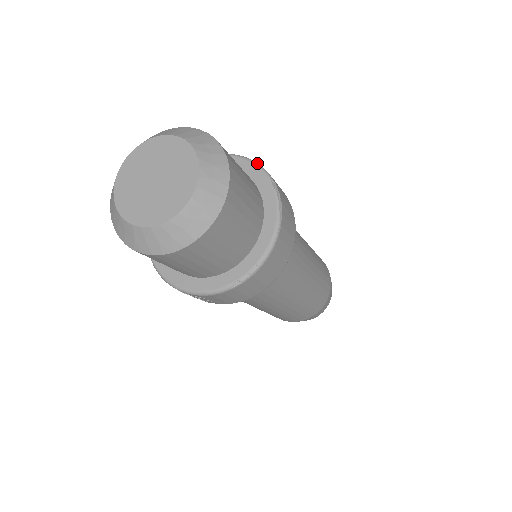
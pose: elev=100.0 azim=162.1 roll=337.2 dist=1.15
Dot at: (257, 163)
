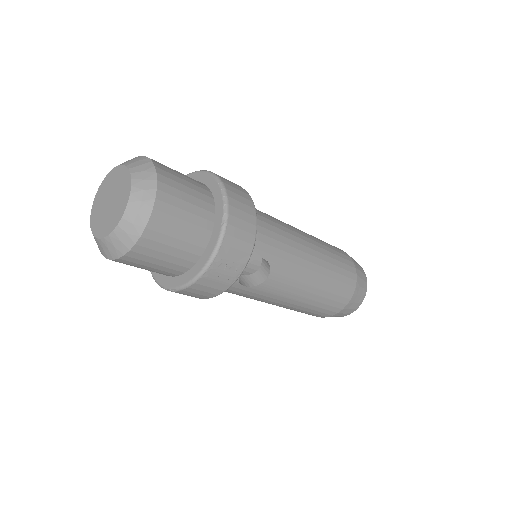
Dot at: occluded
